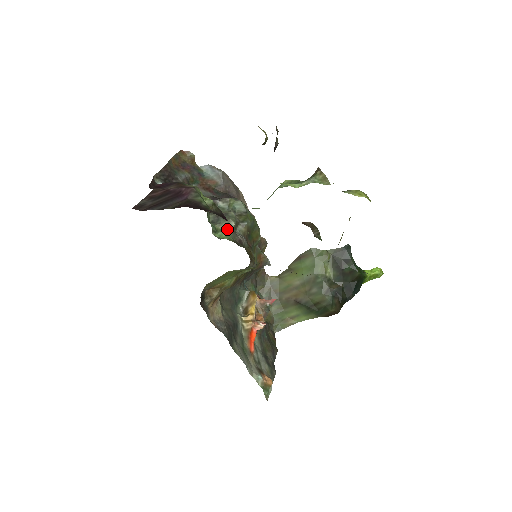
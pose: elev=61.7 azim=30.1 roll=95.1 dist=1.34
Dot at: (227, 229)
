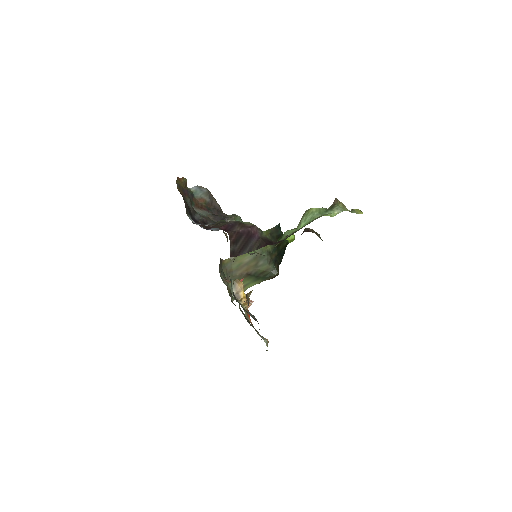
Dot at: occluded
